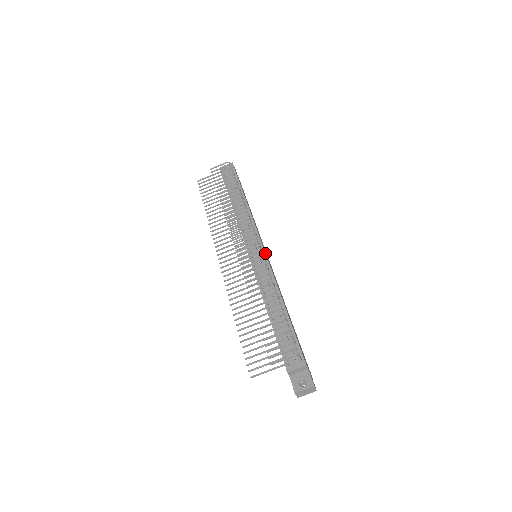
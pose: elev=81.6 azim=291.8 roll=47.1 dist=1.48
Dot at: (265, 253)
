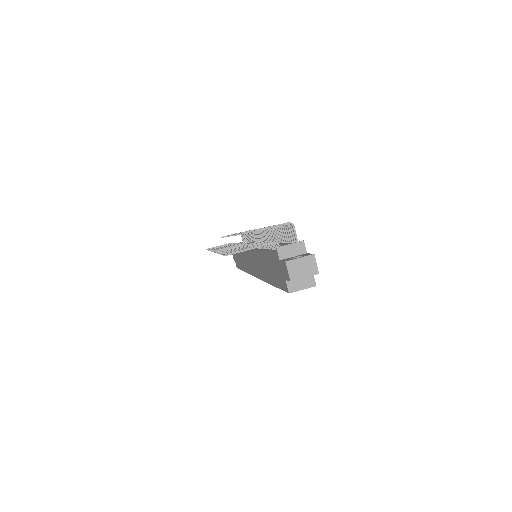
Dot at: occluded
